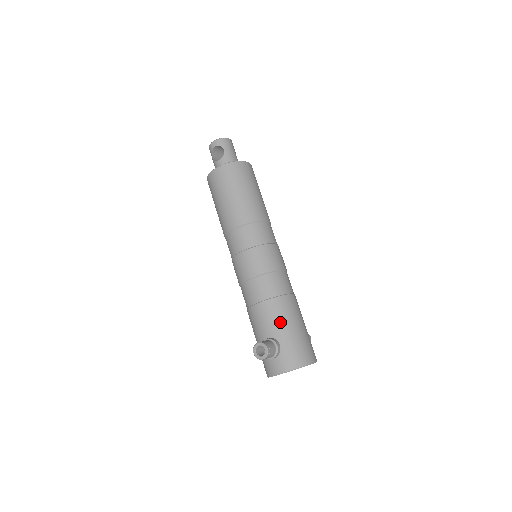
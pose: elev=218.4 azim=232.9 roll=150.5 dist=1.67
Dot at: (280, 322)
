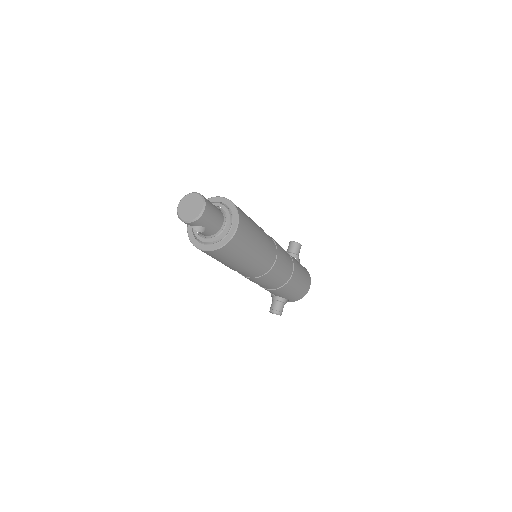
Dot at: (286, 293)
